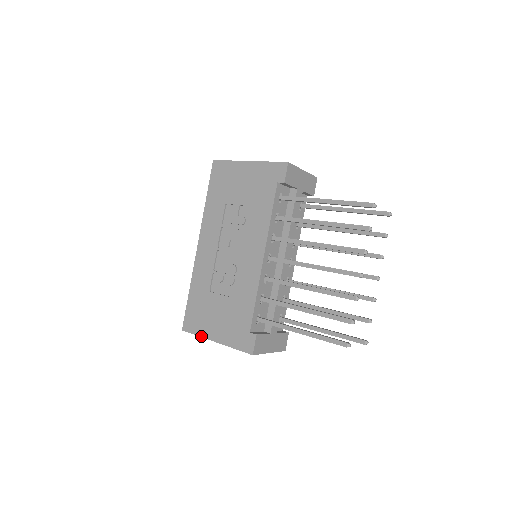
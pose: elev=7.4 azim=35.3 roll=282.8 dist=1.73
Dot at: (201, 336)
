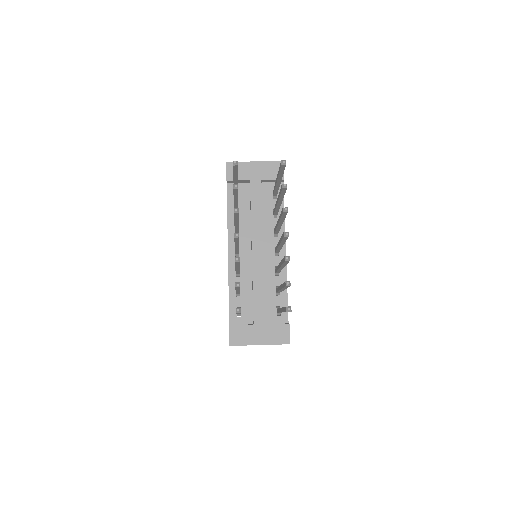
Dot at: occluded
